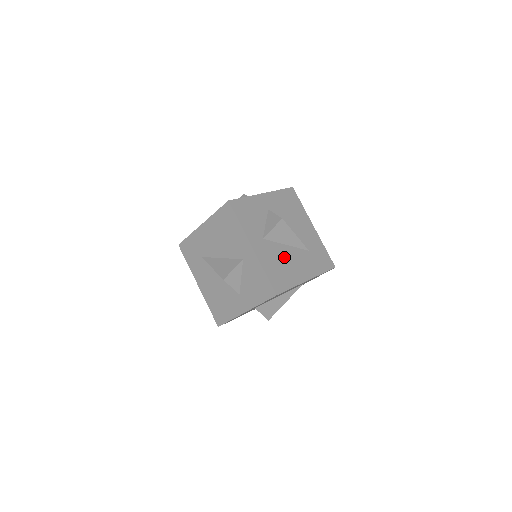
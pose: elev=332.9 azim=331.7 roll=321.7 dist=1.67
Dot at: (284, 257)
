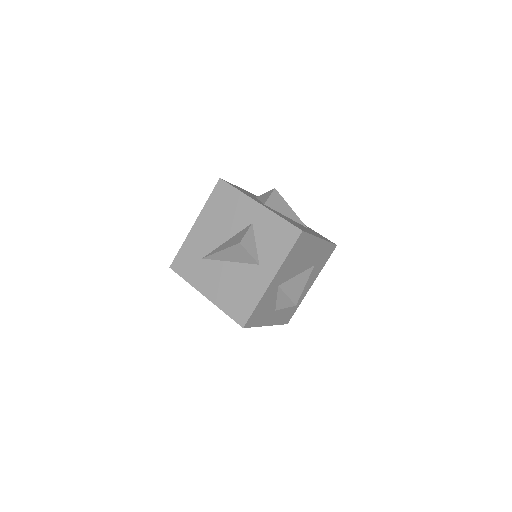
Dot at: (290, 220)
